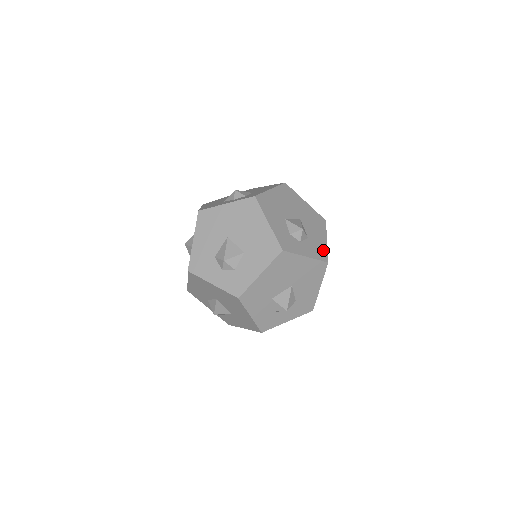
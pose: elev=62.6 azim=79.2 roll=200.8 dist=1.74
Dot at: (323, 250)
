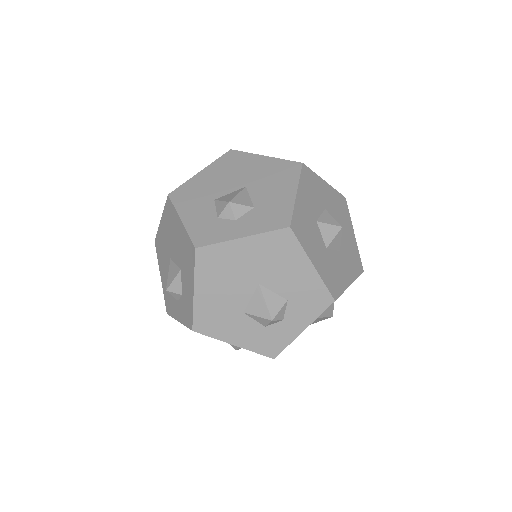
Dot at: (317, 291)
